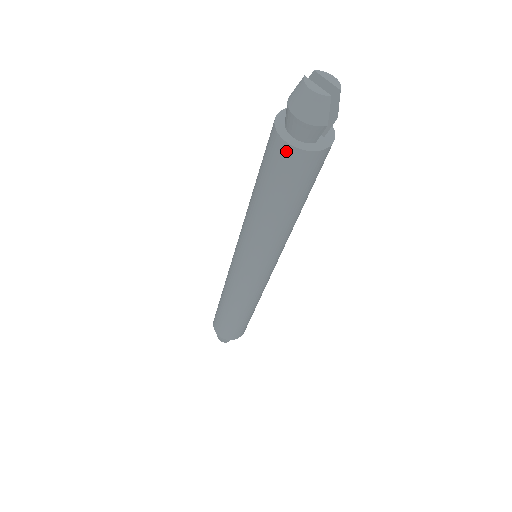
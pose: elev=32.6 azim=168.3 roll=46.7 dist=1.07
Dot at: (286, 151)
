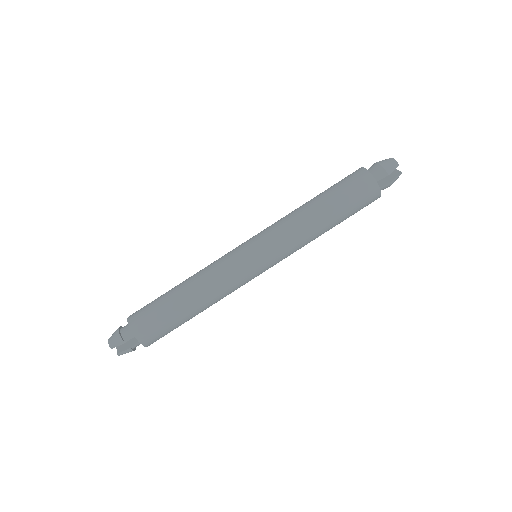
Dot at: (361, 172)
